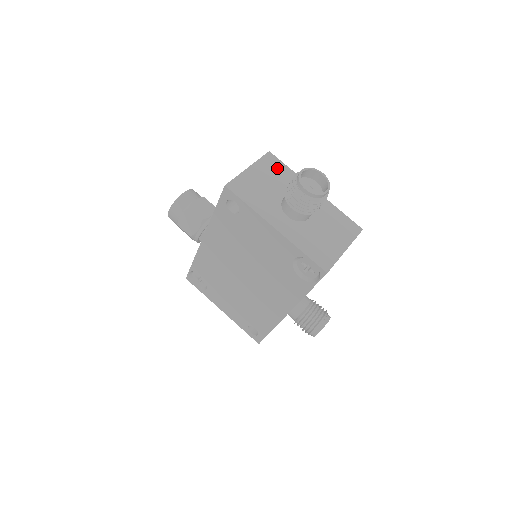
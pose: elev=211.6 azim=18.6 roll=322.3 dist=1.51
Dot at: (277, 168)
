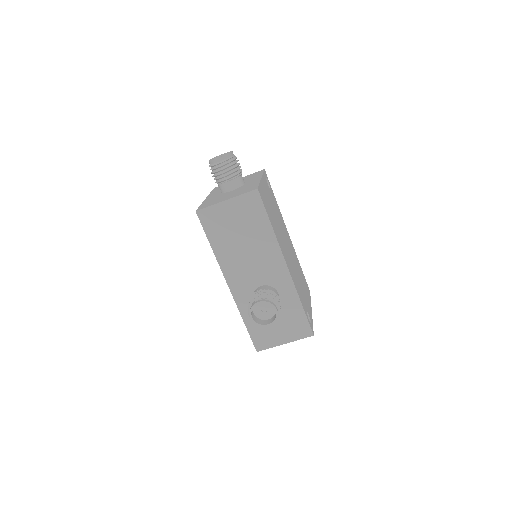
Dot at: occluded
